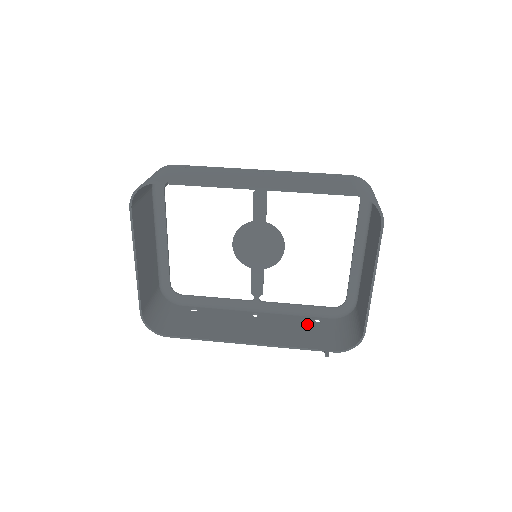
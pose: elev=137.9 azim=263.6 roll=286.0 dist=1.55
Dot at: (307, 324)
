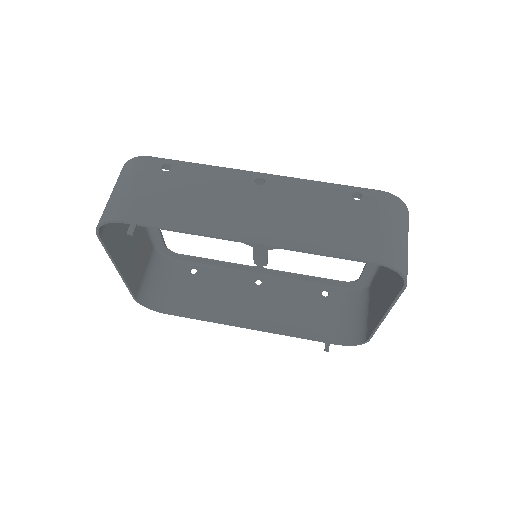
Dot at: (313, 300)
